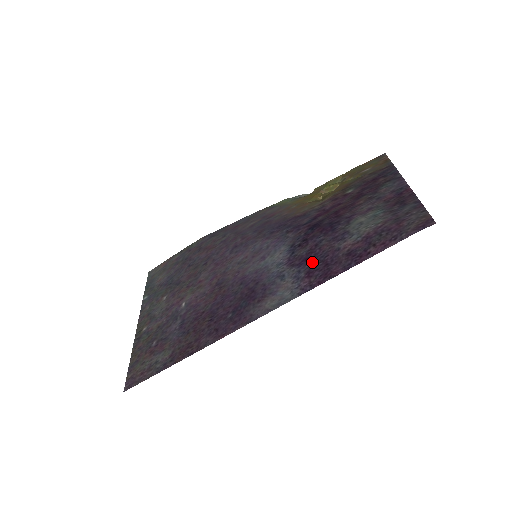
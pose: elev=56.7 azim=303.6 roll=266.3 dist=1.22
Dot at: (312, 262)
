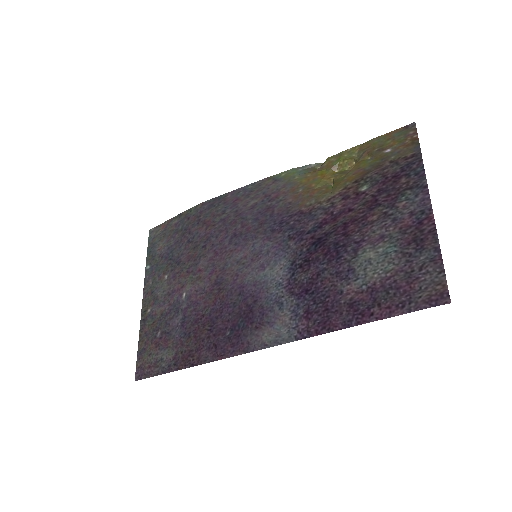
Dot at: (312, 298)
